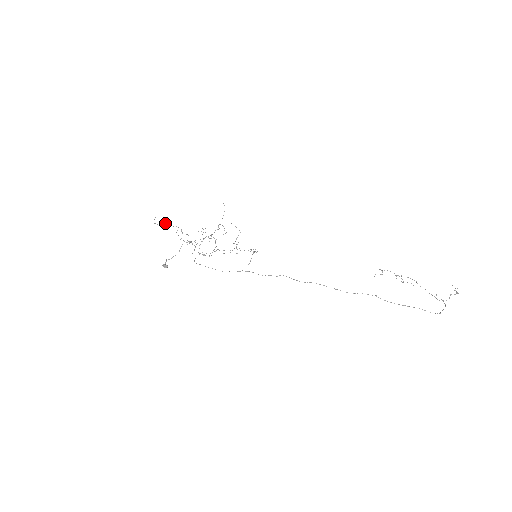
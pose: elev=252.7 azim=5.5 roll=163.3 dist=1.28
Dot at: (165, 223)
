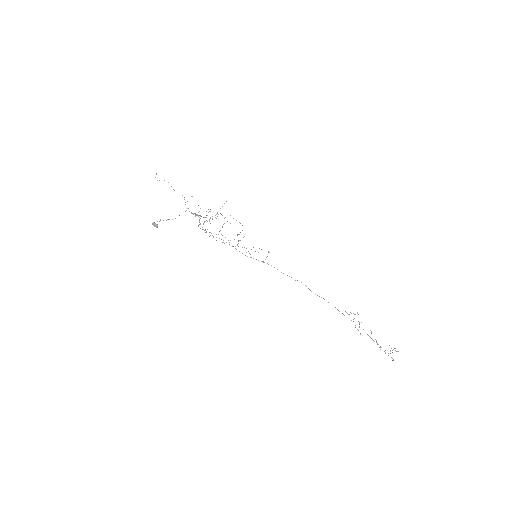
Dot at: occluded
